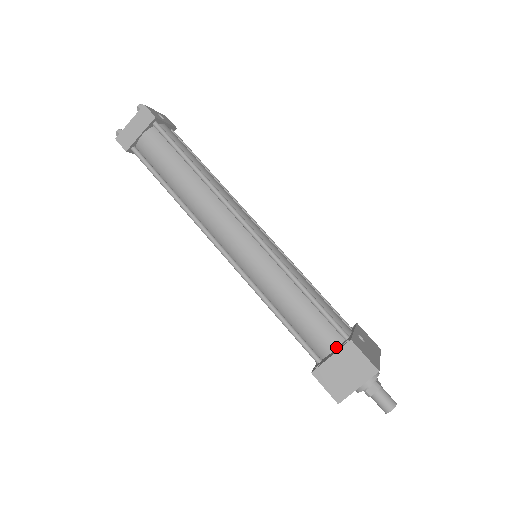
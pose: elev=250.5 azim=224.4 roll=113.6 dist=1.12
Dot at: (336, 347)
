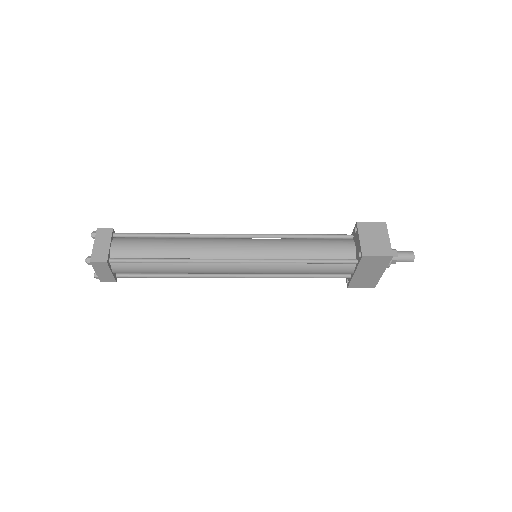
Dot at: (354, 244)
